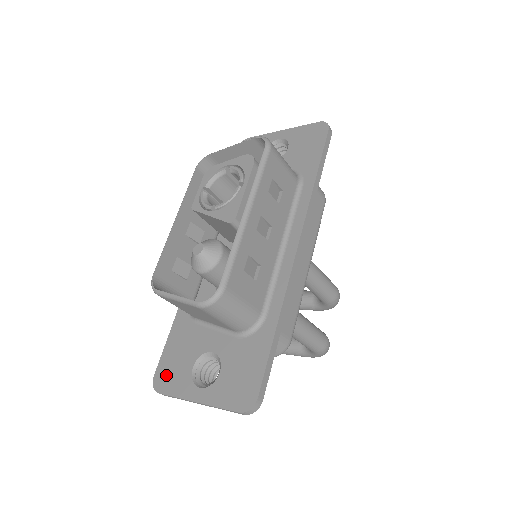
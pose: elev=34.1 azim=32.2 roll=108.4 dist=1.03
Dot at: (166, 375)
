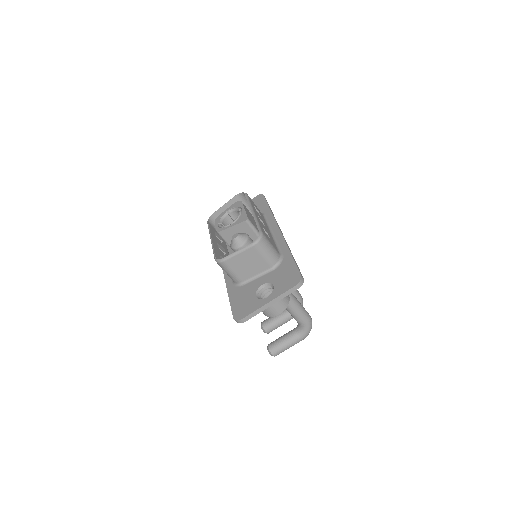
Dot at: (241, 311)
